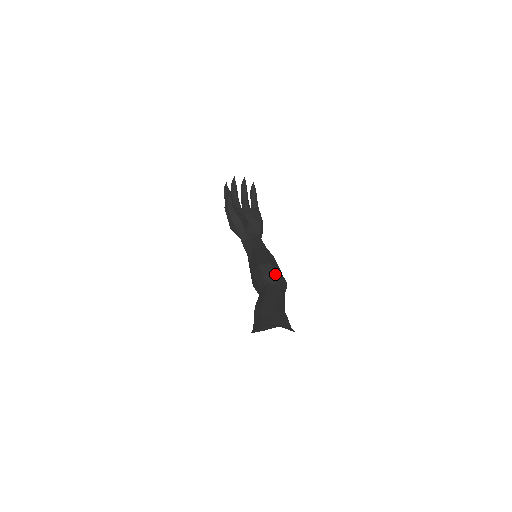
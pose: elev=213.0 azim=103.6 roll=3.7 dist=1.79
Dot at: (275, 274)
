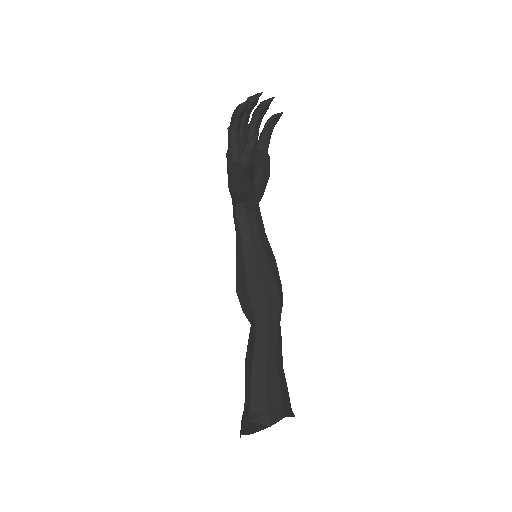
Dot at: (280, 307)
